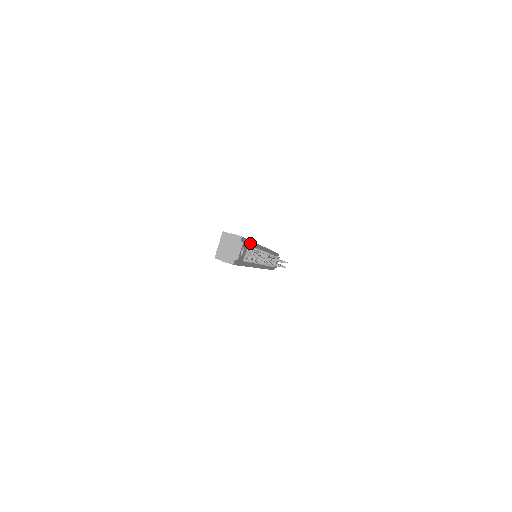
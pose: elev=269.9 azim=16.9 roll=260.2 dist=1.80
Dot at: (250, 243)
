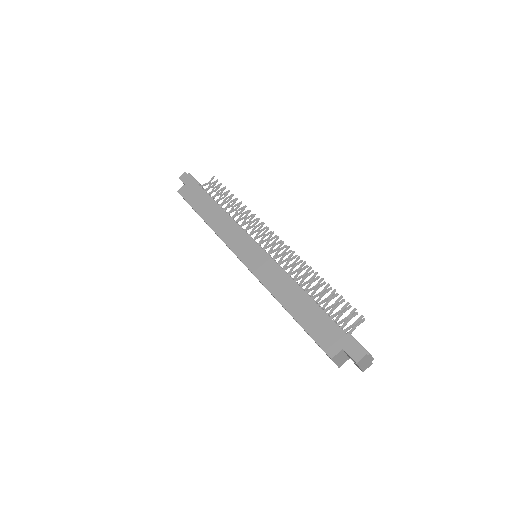
Dot at: (325, 314)
